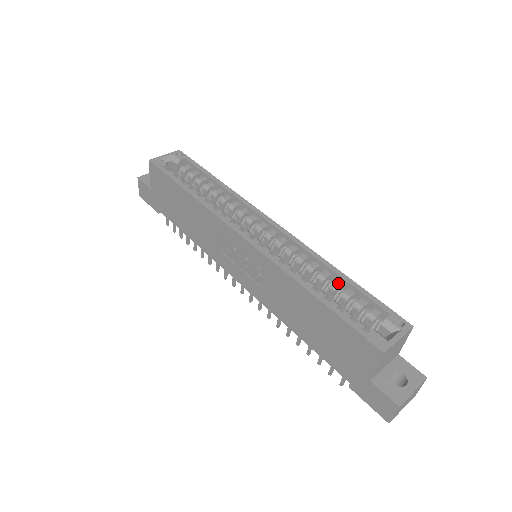
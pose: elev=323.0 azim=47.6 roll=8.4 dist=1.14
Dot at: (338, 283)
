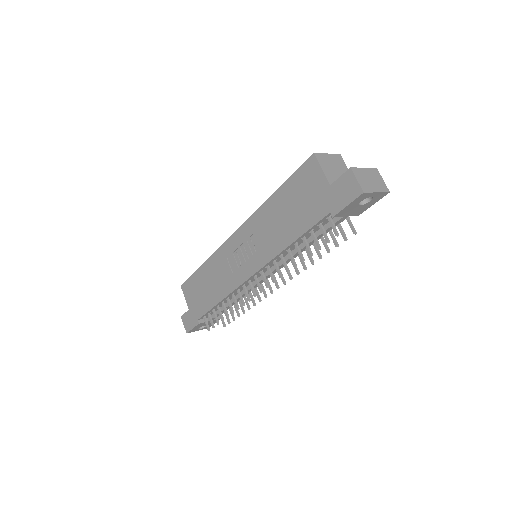
Dot at: occluded
